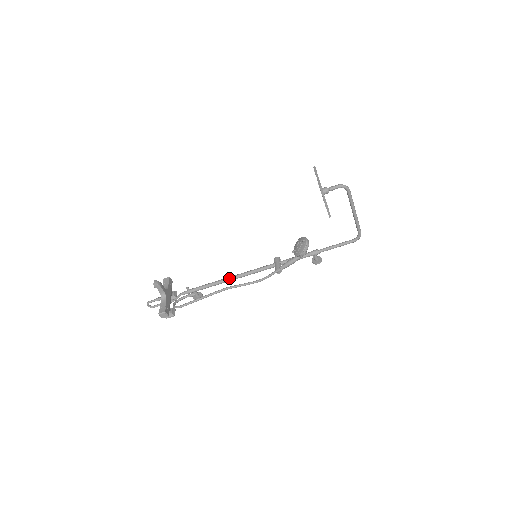
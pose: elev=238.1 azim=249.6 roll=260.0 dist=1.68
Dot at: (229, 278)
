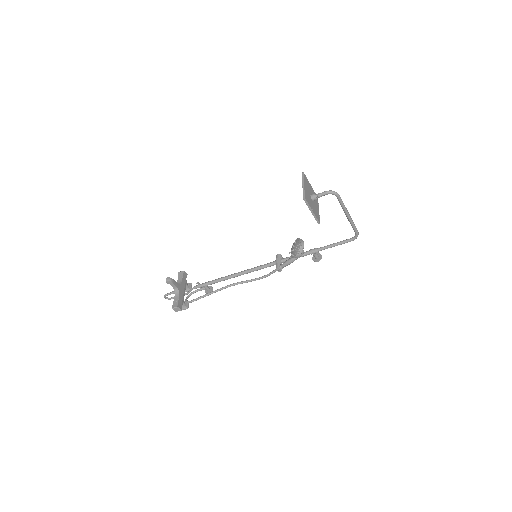
Dot at: (234, 275)
